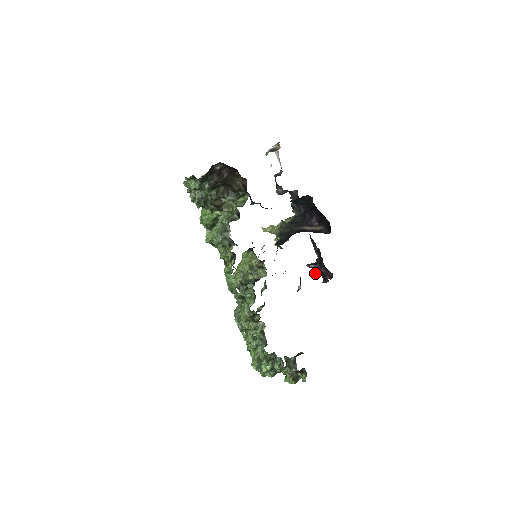
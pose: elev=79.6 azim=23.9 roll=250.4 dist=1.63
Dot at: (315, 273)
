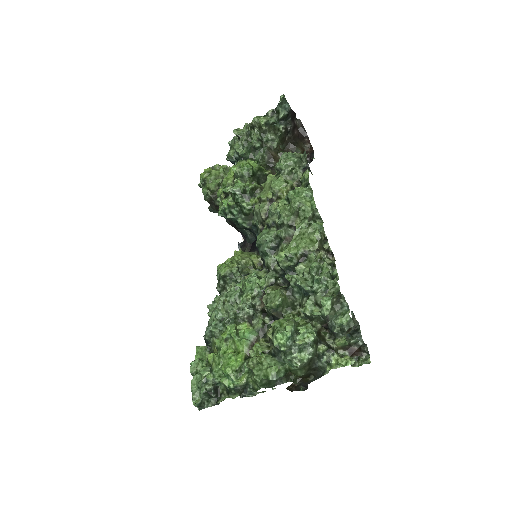
Dot at: occluded
